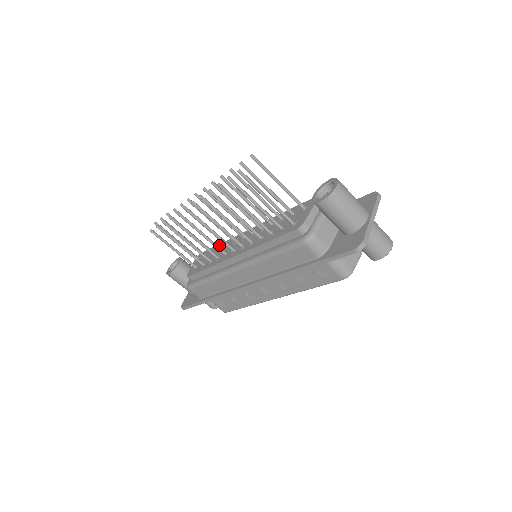
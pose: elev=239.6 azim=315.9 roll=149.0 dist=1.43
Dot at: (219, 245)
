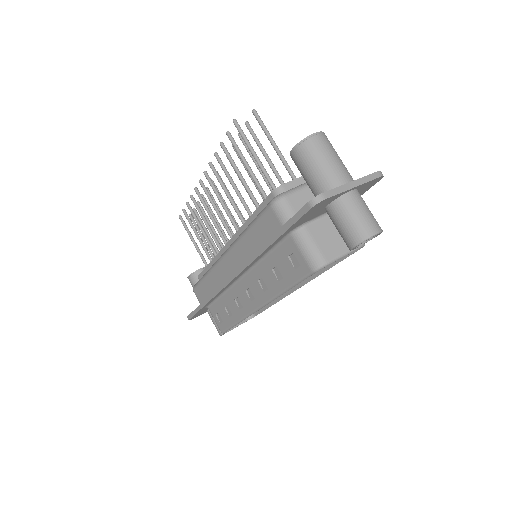
Dot at: occluded
